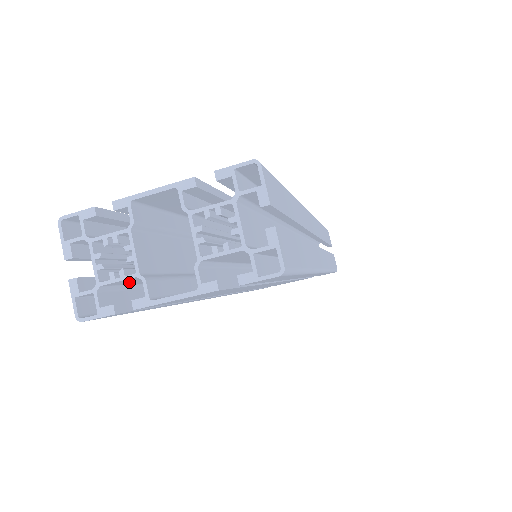
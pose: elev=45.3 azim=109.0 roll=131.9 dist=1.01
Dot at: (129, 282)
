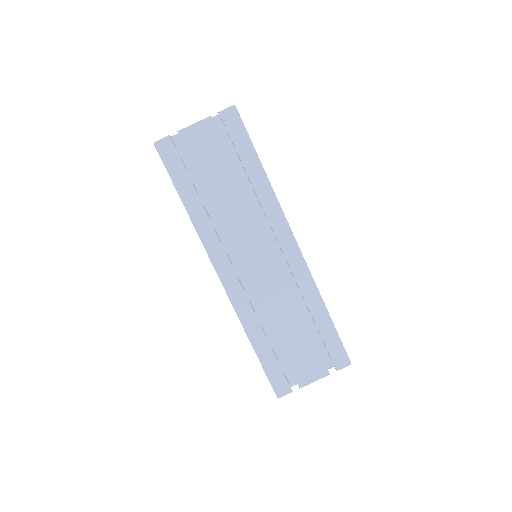
Dot at: (178, 149)
